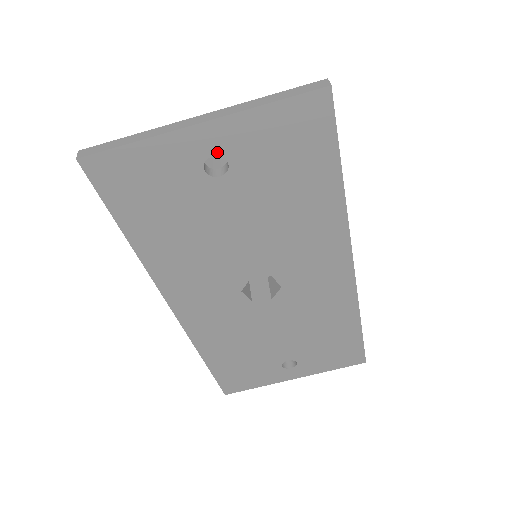
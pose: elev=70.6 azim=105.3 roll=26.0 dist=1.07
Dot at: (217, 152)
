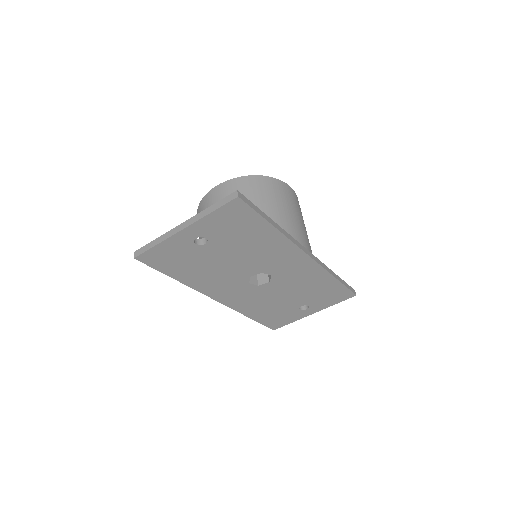
Dot at: (198, 236)
